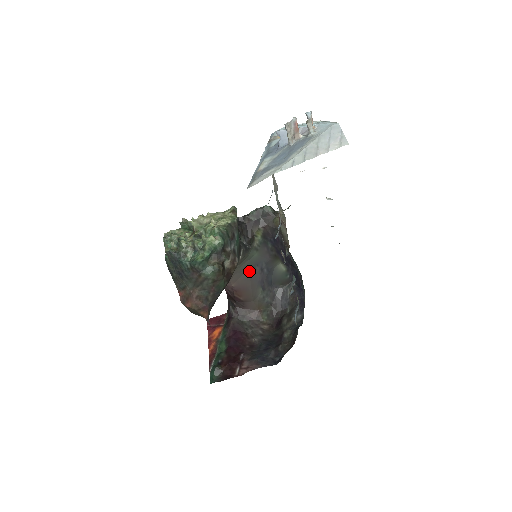
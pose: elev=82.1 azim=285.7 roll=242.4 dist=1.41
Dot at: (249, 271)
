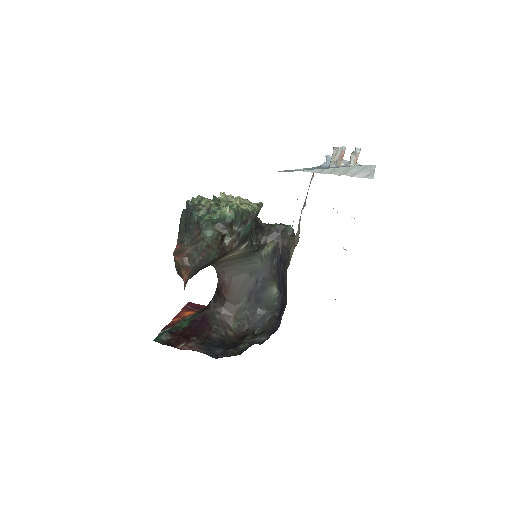
Dot at: (245, 275)
